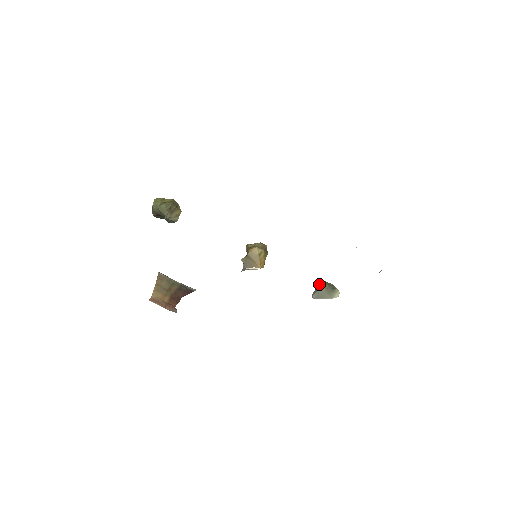
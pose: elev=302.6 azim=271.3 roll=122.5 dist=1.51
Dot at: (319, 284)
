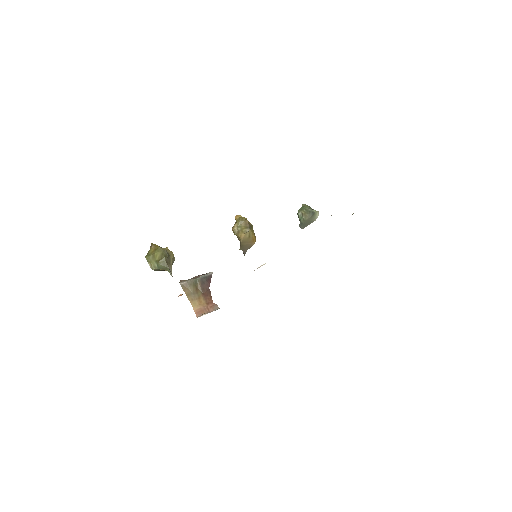
Dot at: (301, 217)
